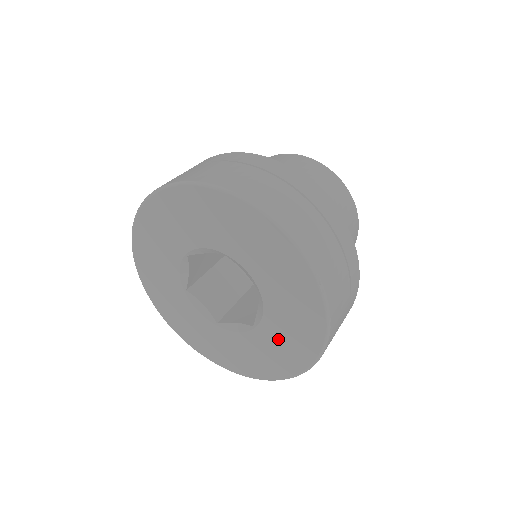
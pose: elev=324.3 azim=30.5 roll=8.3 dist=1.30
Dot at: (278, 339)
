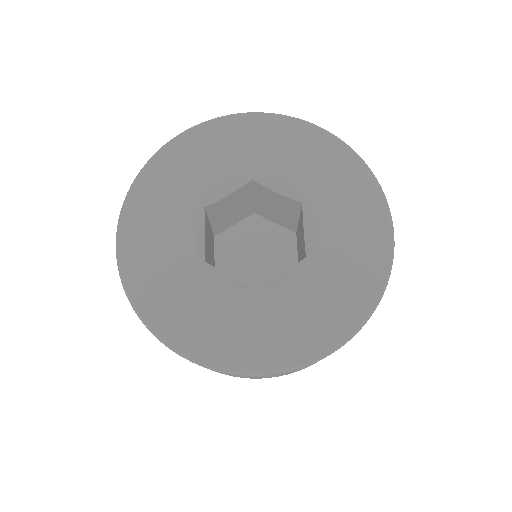
Dot at: (279, 316)
